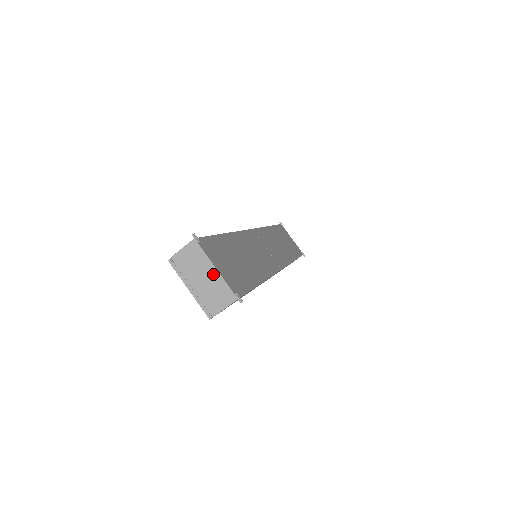
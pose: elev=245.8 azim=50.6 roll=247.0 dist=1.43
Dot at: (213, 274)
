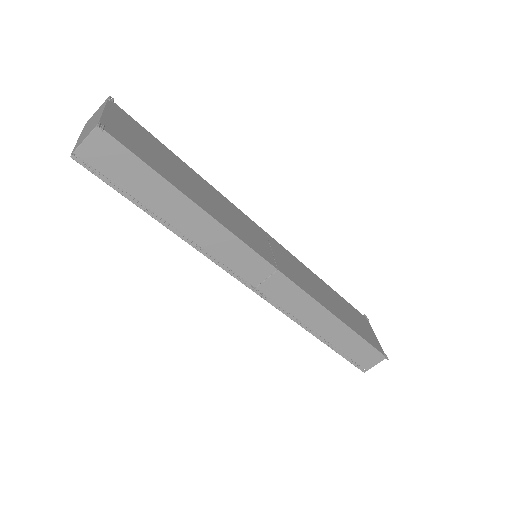
Dot at: (99, 116)
